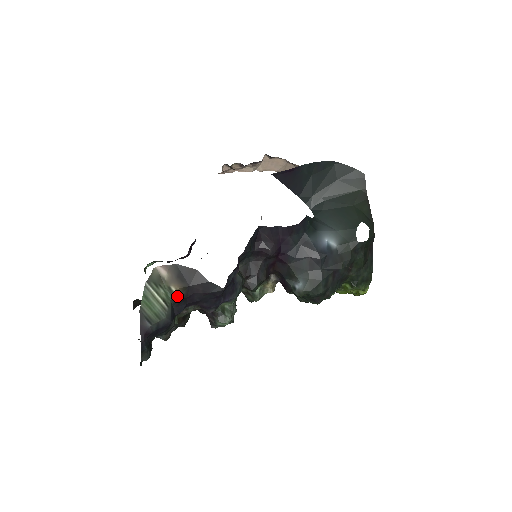
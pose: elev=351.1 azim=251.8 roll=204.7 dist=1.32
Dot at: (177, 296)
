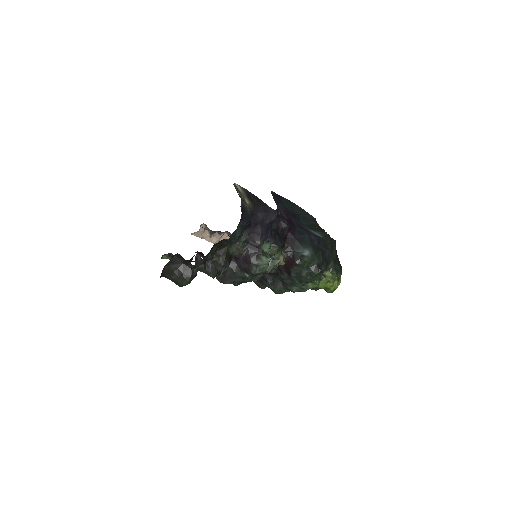
Dot at: occluded
